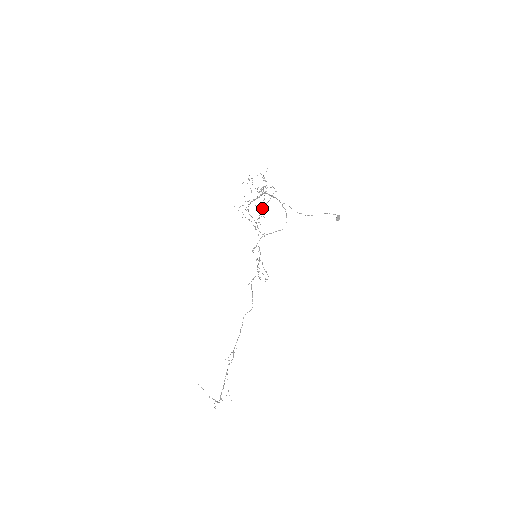
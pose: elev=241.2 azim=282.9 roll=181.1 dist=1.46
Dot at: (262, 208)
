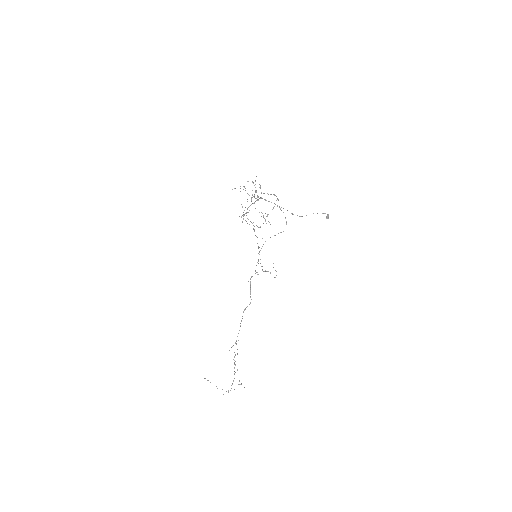
Dot at: (268, 214)
